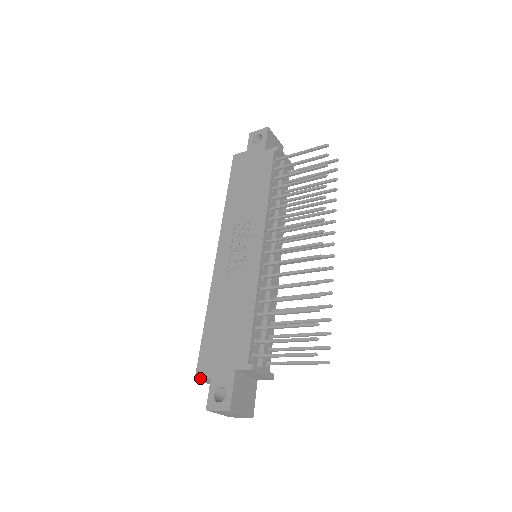
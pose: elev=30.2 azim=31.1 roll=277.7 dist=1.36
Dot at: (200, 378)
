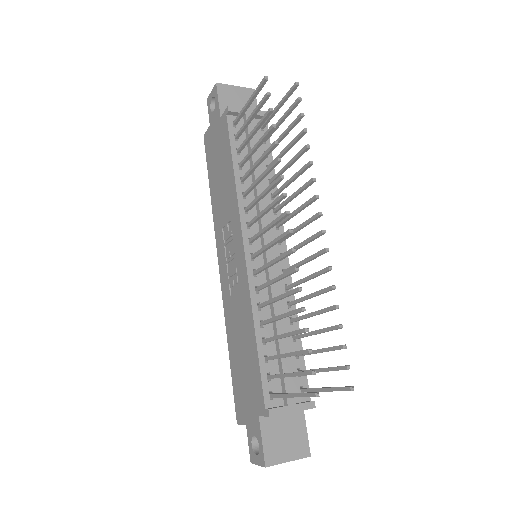
Dot at: (239, 424)
